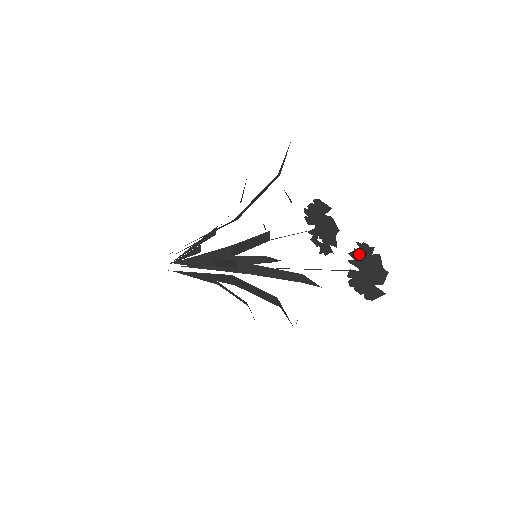
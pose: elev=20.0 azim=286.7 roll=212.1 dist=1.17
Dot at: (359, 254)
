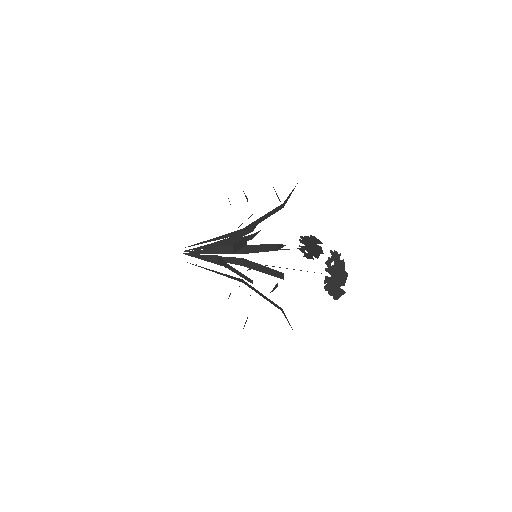
Dot at: (331, 262)
